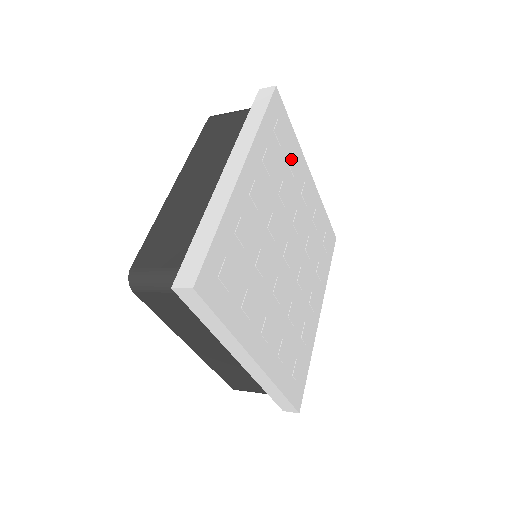
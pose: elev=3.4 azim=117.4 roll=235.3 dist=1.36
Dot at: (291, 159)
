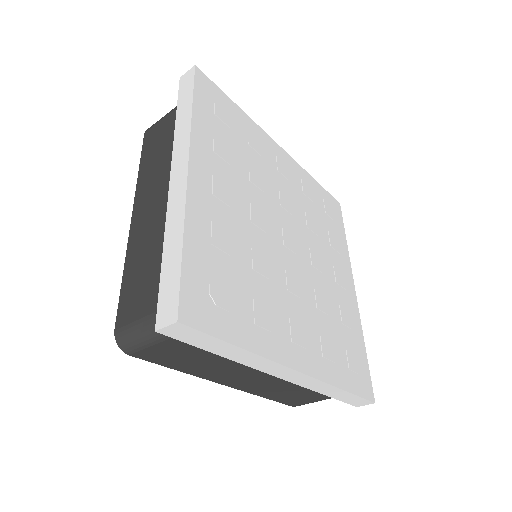
Dot at: (333, 237)
